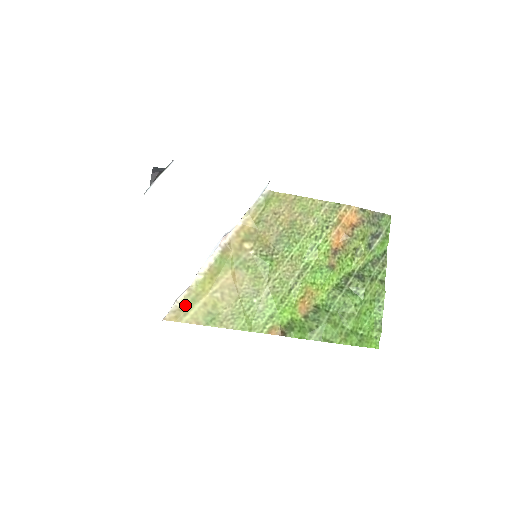
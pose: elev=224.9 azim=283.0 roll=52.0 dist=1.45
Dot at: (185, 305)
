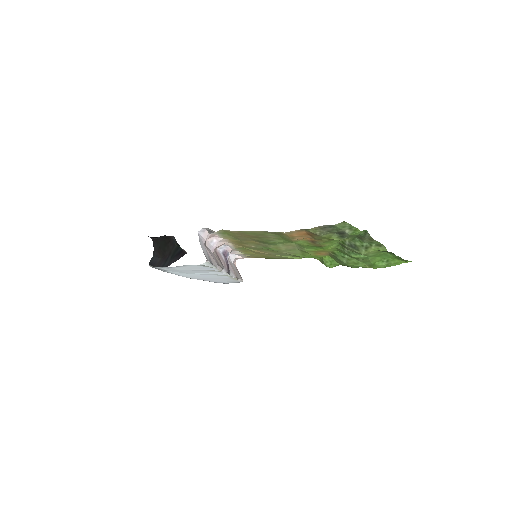
Dot at: (250, 255)
